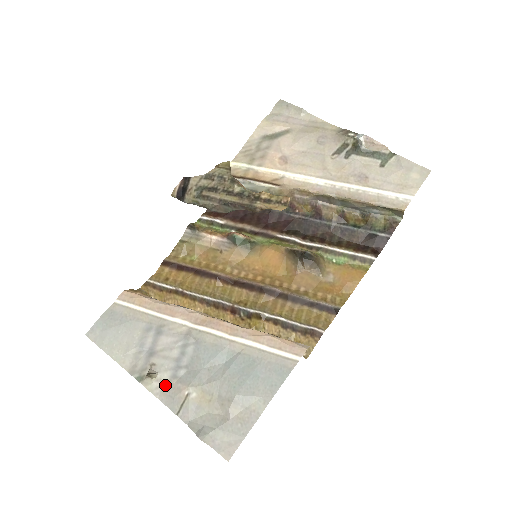
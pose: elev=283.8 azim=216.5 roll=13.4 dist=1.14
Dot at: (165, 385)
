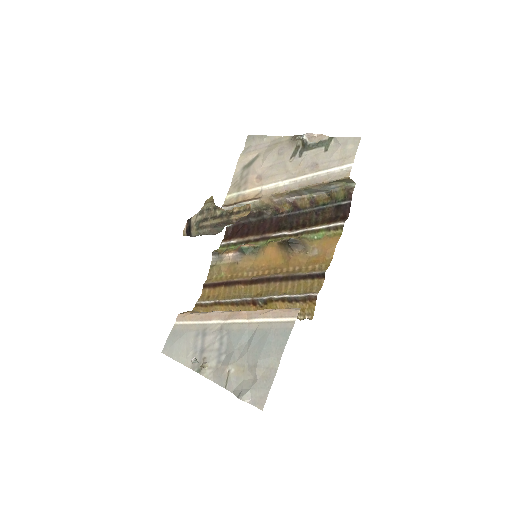
Dot at: (191, 361)
